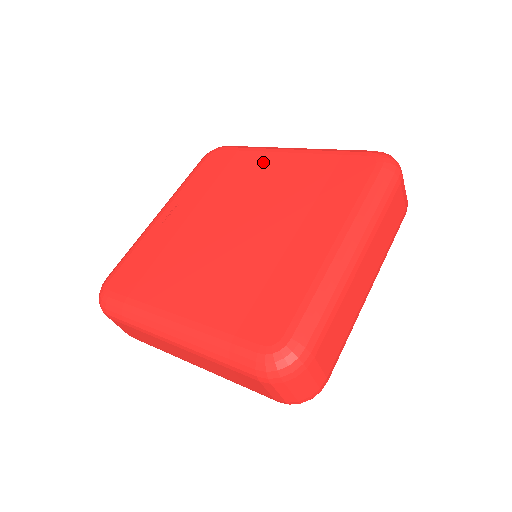
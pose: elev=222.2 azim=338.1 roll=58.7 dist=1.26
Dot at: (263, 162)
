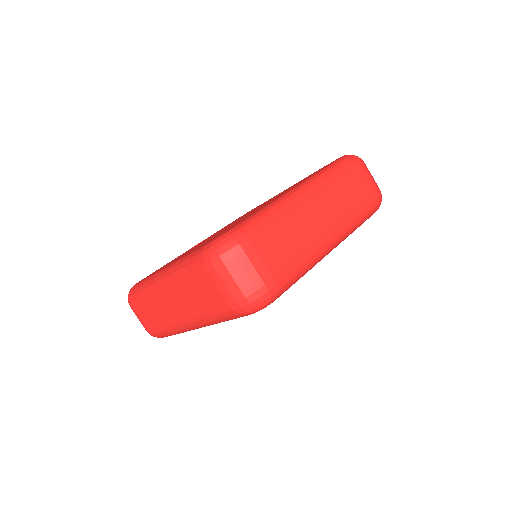
Dot at: occluded
